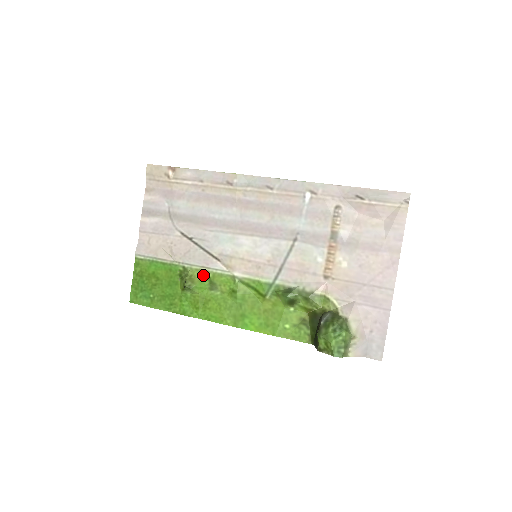
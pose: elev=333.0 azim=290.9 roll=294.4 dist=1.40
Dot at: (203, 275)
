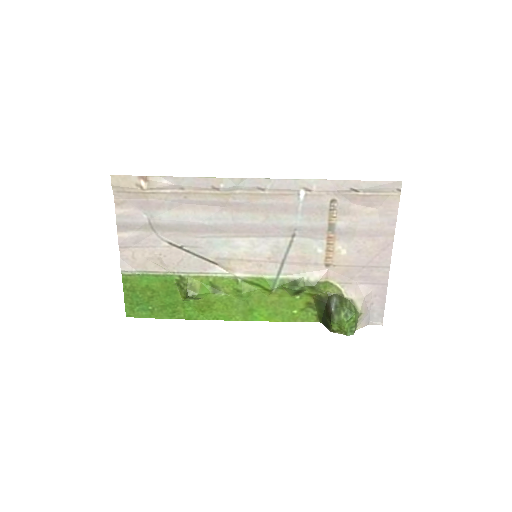
Dot at: (203, 281)
